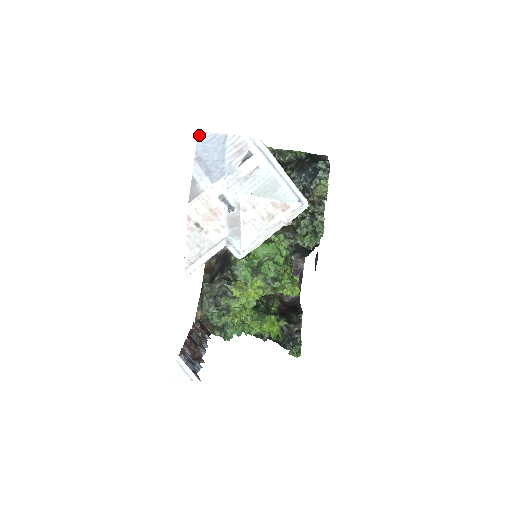
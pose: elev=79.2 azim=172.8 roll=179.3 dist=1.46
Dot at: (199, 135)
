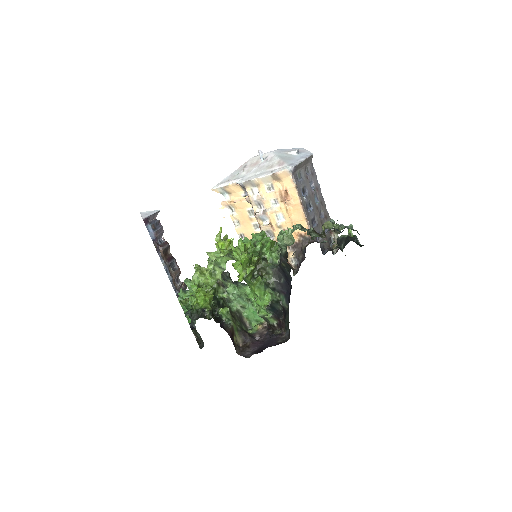
Dot at: occluded
